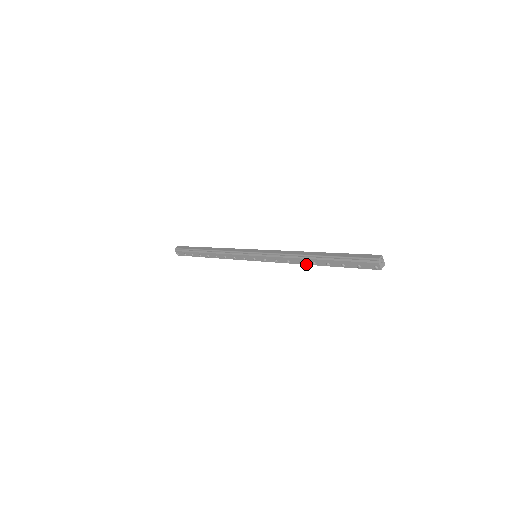
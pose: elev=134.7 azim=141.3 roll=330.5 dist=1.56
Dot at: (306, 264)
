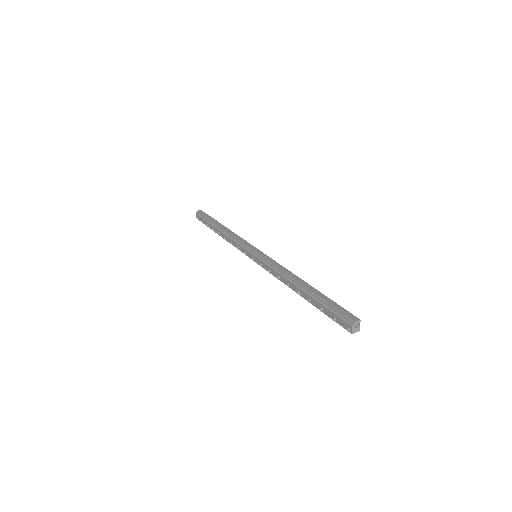
Dot at: (292, 289)
